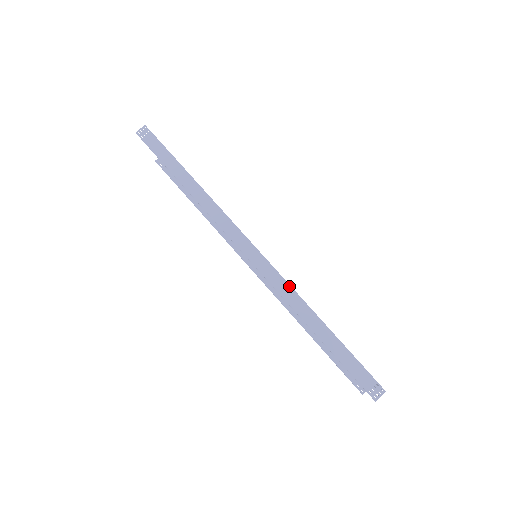
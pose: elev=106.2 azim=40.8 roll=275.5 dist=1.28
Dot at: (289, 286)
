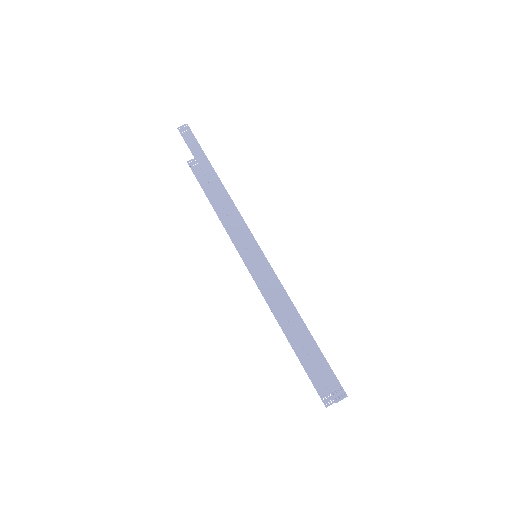
Dot at: (280, 283)
